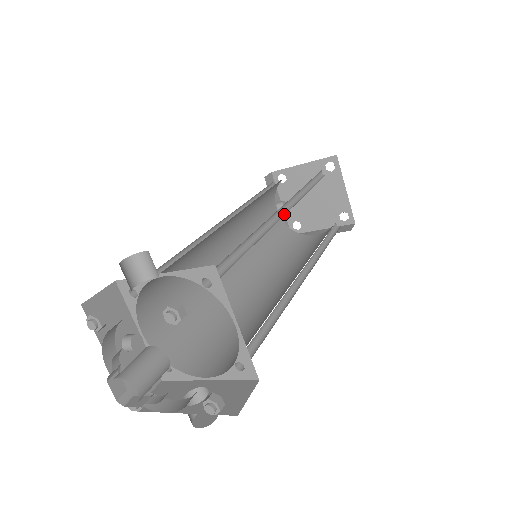
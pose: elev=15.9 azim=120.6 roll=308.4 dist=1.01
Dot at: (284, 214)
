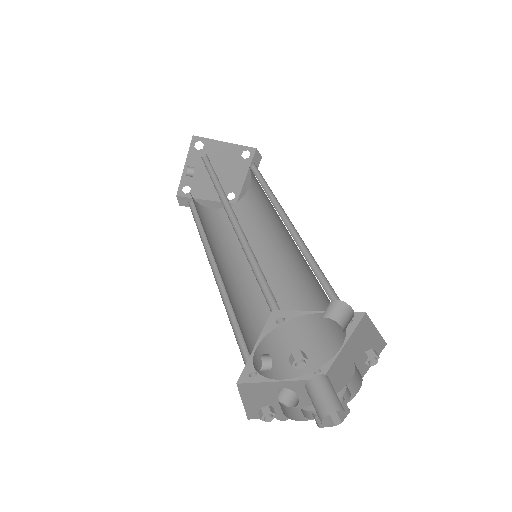
Dot at: (287, 227)
